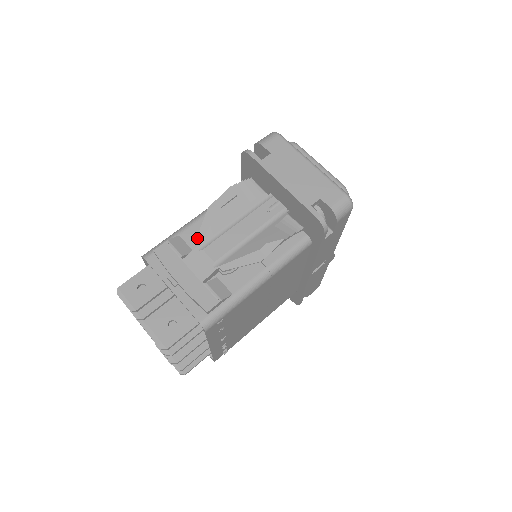
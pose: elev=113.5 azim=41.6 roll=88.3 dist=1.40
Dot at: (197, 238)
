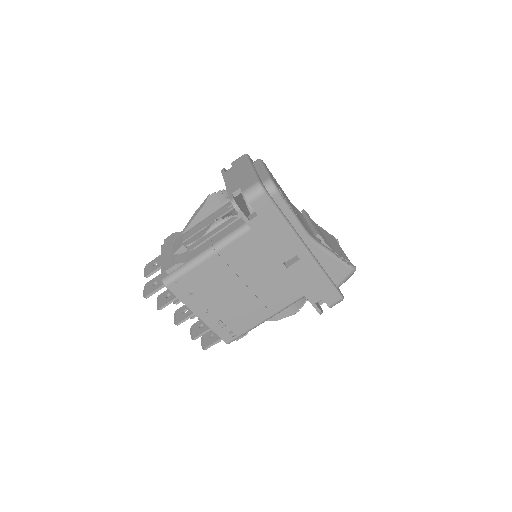
Dot at: (184, 229)
